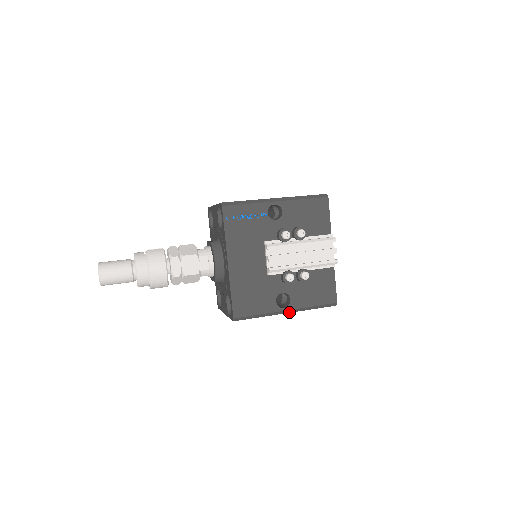
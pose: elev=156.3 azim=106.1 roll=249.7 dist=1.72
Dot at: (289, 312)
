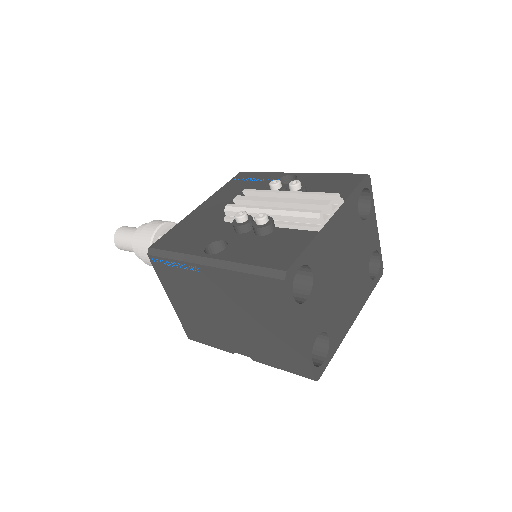
Dot at: (212, 265)
